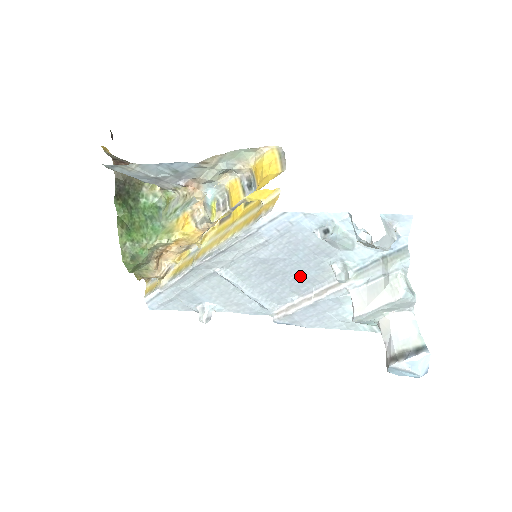
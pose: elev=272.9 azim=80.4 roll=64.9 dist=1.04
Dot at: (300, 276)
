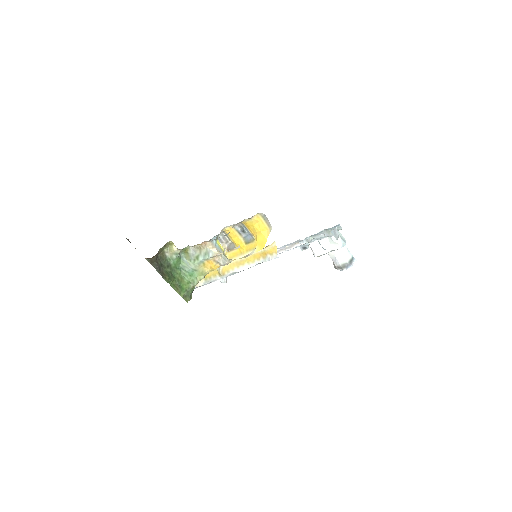
Dot at: occluded
